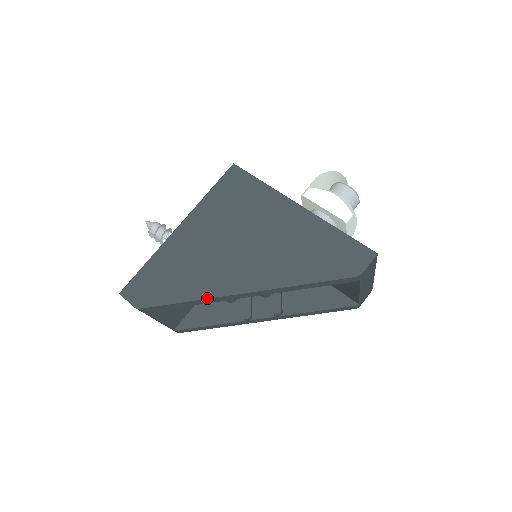
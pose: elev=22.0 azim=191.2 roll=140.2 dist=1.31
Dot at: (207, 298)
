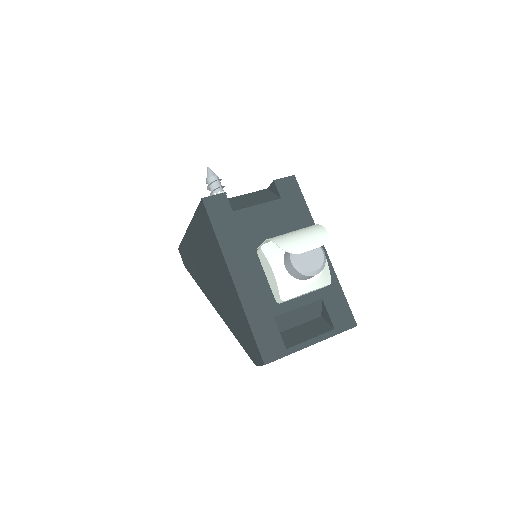
Dot at: occluded
